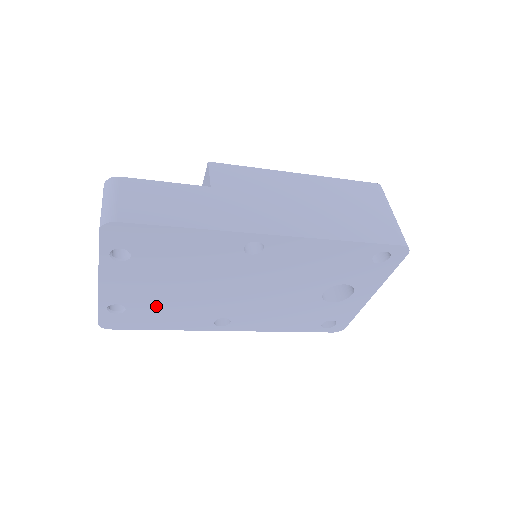
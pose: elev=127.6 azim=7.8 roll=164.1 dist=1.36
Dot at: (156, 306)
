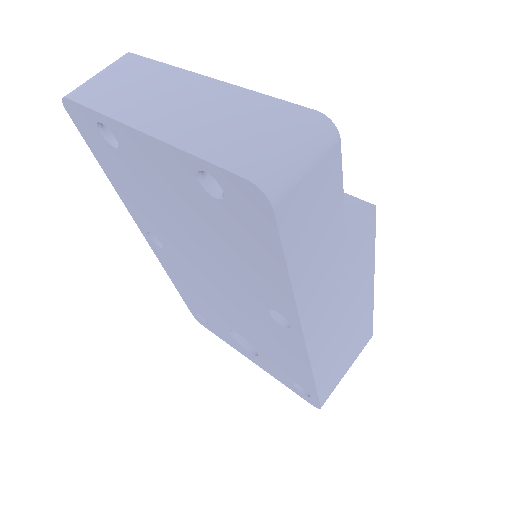
Dot at: (141, 185)
